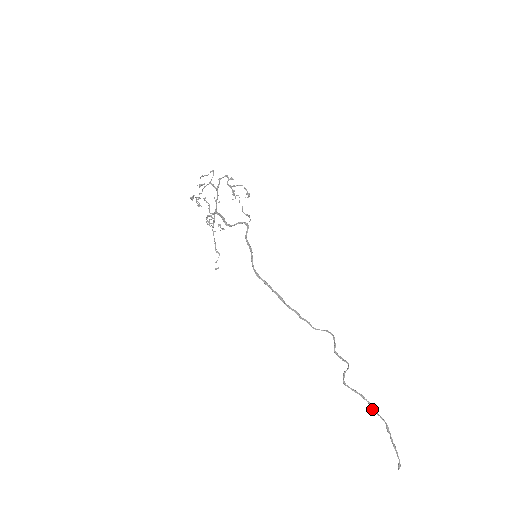
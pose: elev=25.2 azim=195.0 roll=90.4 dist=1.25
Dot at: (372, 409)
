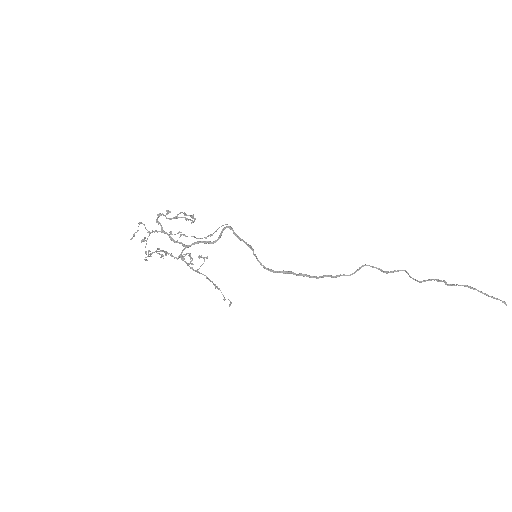
Dot at: (449, 285)
